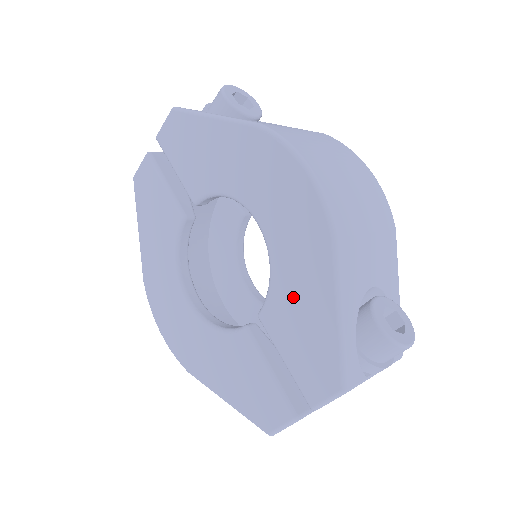
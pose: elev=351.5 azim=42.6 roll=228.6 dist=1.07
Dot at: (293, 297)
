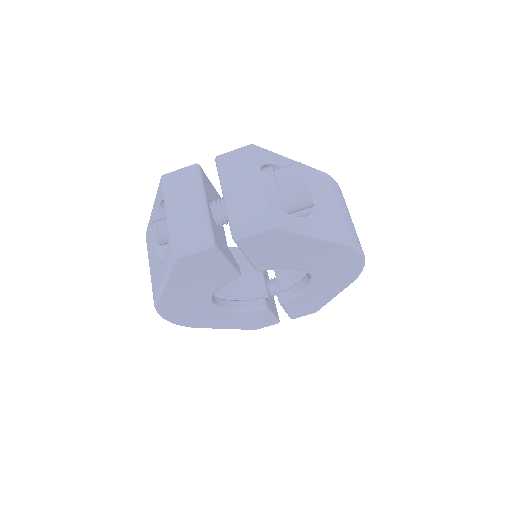
Dot at: (313, 297)
